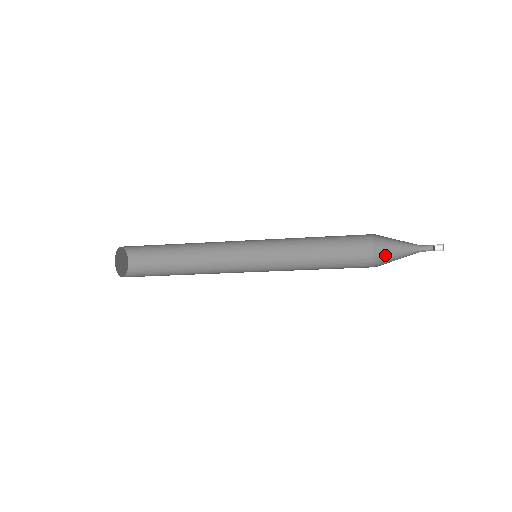
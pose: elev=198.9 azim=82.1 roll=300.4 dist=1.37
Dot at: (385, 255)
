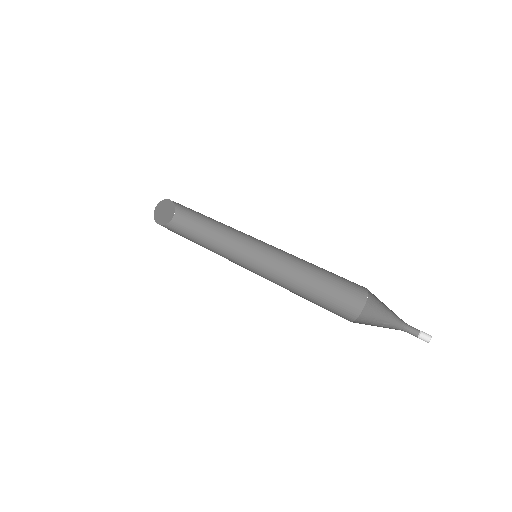
Dot at: (377, 303)
